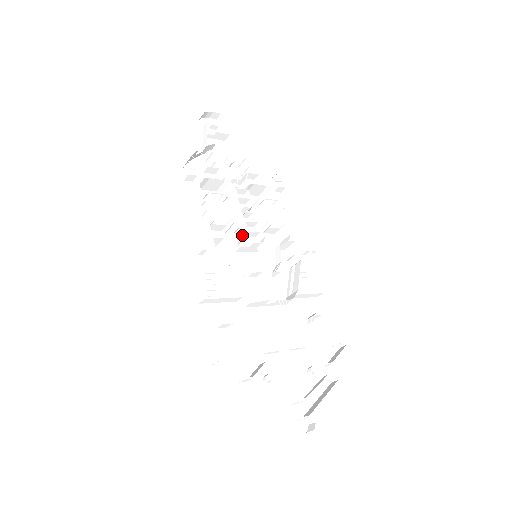
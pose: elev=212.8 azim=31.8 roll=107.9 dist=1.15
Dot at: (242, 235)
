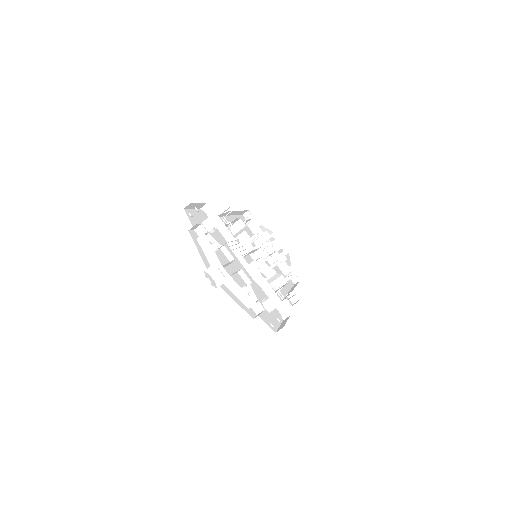
Dot at: (255, 248)
